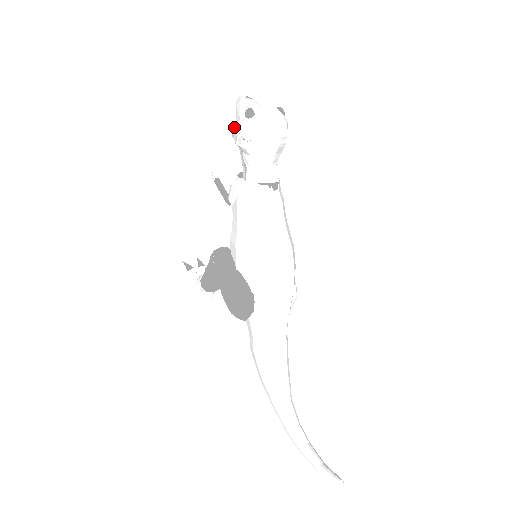
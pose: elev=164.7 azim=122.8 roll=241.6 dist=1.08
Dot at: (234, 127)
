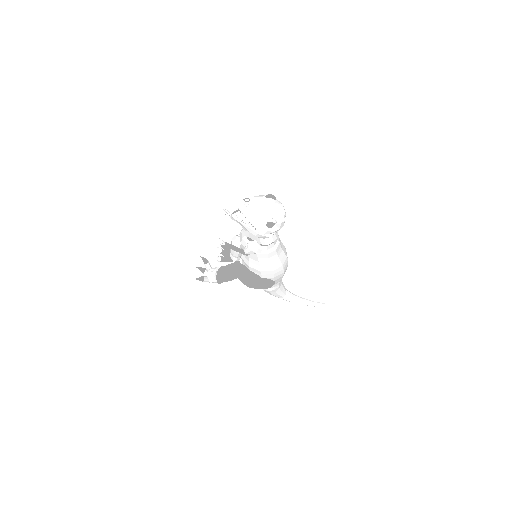
Dot at: (235, 217)
